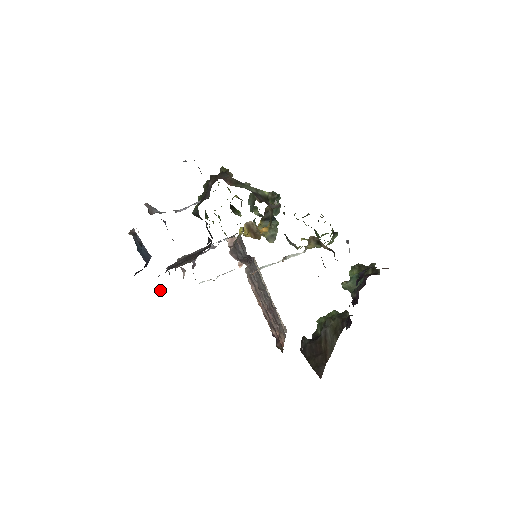
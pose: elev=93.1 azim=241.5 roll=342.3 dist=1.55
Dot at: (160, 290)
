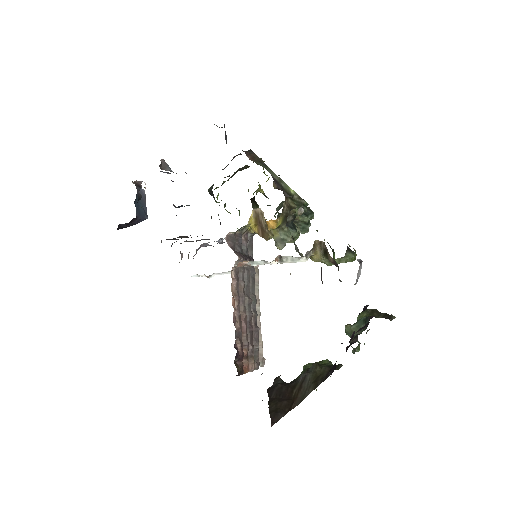
Dot at: occluded
